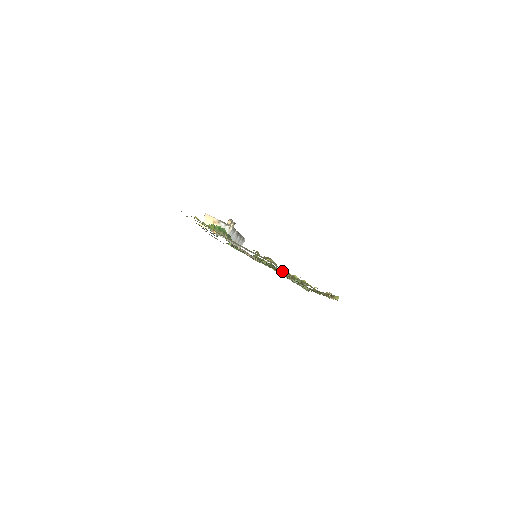
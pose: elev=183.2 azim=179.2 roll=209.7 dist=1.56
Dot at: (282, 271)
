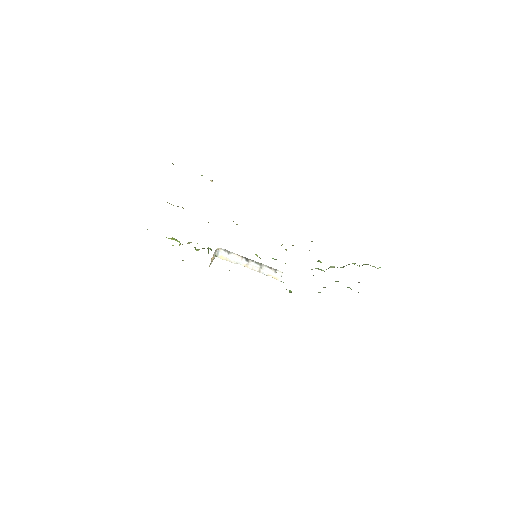
Dot at: occluded
